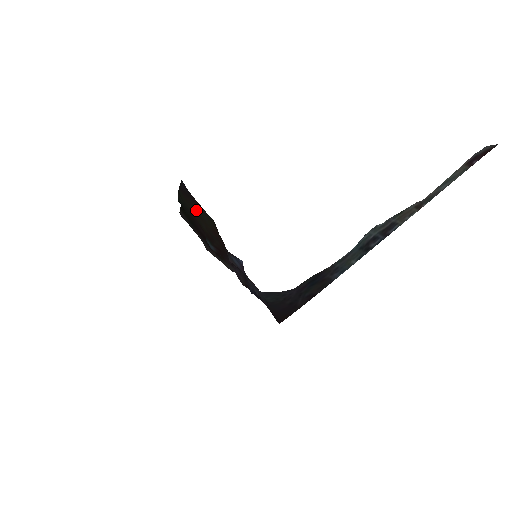
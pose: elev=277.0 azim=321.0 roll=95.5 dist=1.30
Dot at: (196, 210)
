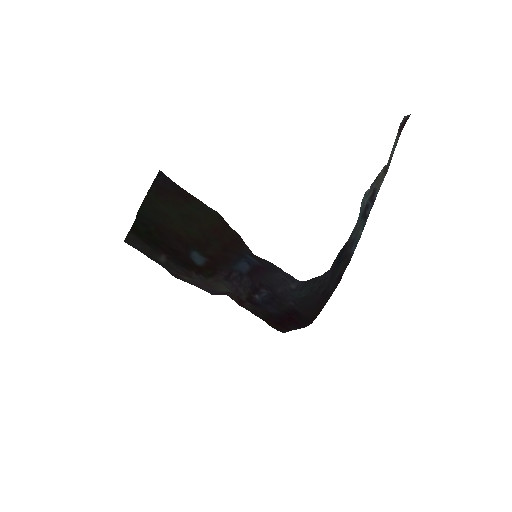
Dot at: (182, 209)
